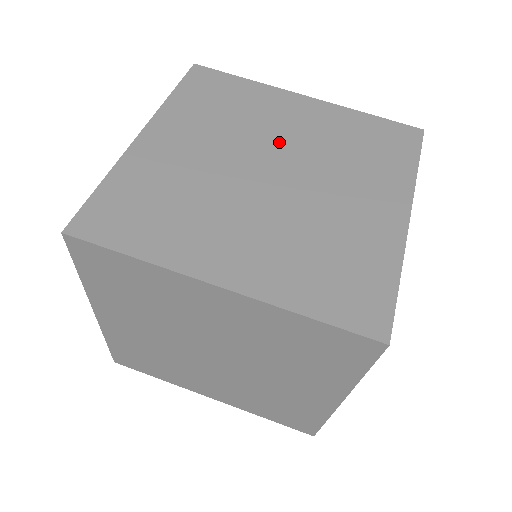
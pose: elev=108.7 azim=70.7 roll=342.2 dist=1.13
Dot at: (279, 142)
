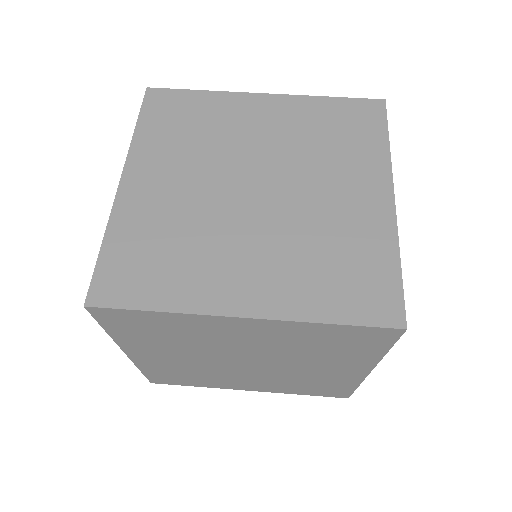
Dot at: (254, 152)
